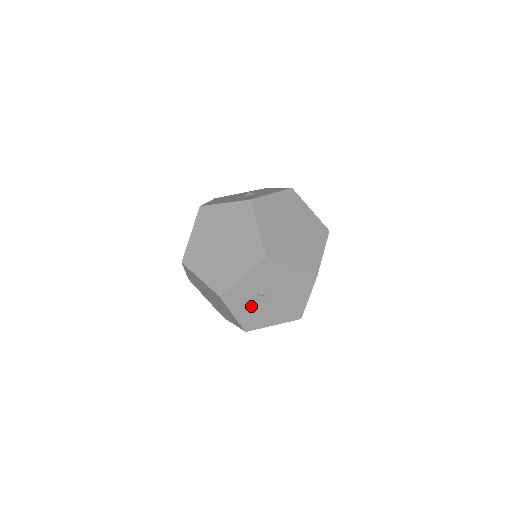
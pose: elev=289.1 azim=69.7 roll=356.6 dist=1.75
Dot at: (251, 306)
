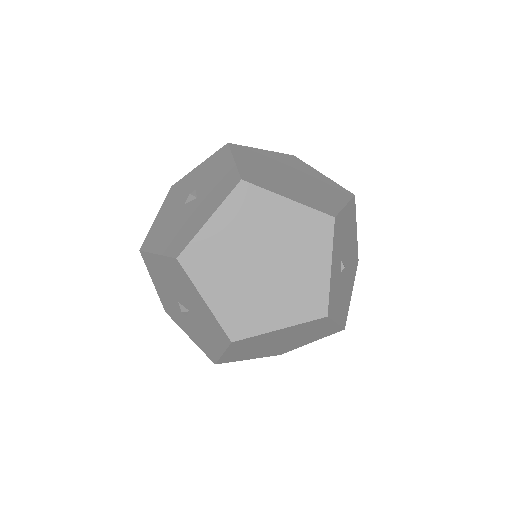
Dot at: (340, 294)
